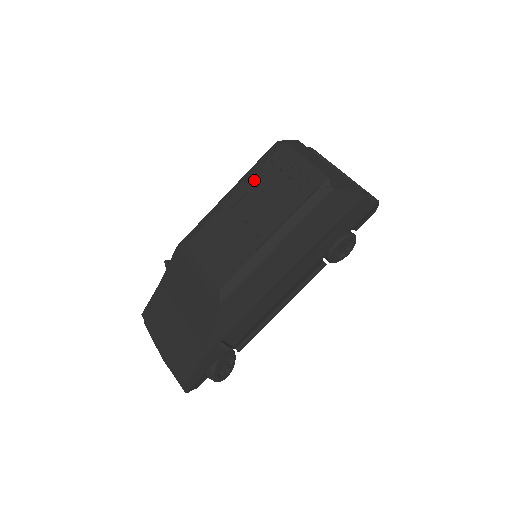
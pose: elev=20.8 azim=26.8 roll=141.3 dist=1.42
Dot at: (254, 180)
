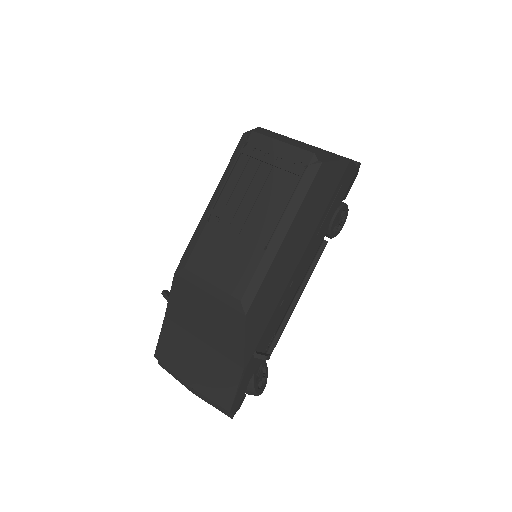
Dot at: (235, 179)
